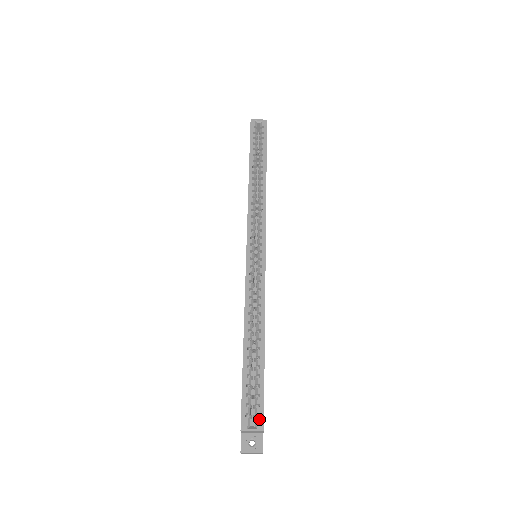
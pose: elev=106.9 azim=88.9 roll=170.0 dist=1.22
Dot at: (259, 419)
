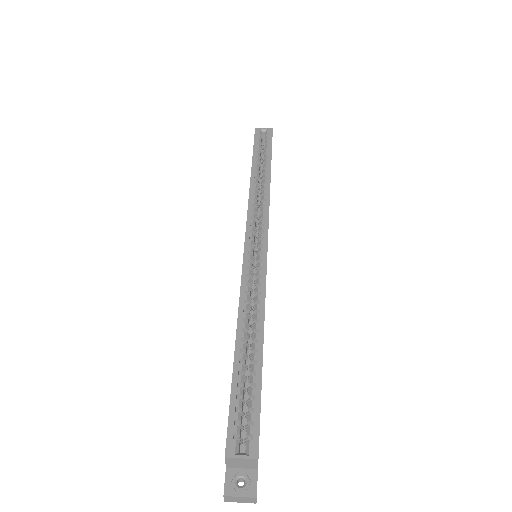
Dot at: (252, 442)
